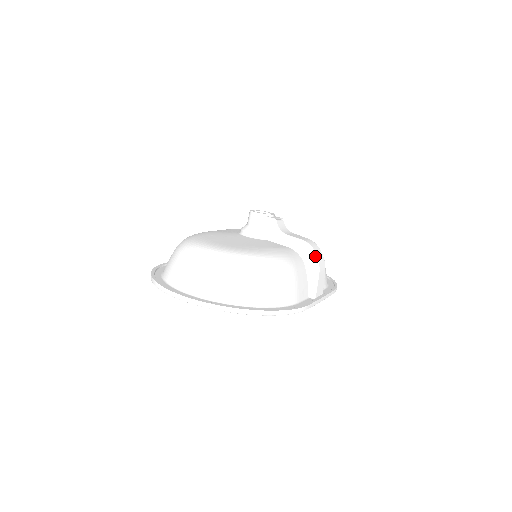
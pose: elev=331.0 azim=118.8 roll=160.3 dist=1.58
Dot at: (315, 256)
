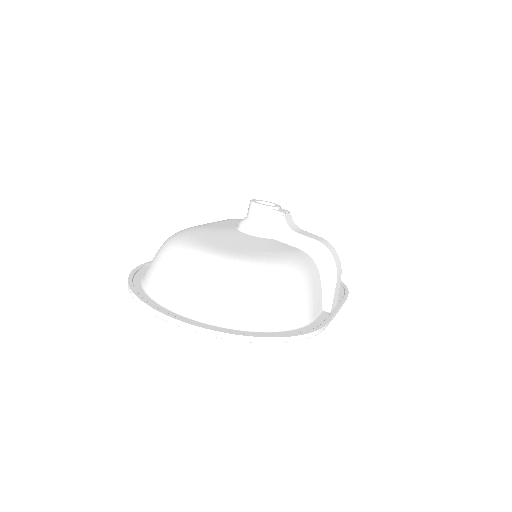
Dot at: (332, 261)
